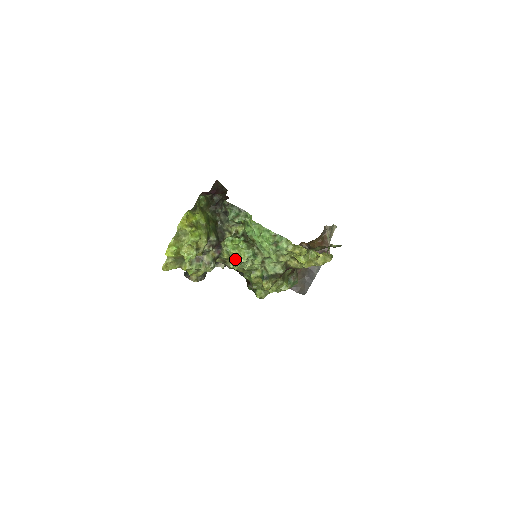
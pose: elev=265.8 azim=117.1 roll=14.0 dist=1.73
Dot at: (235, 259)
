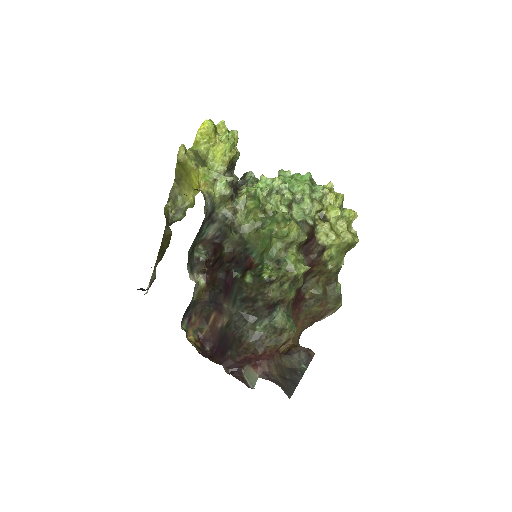
Dot at: occluded
